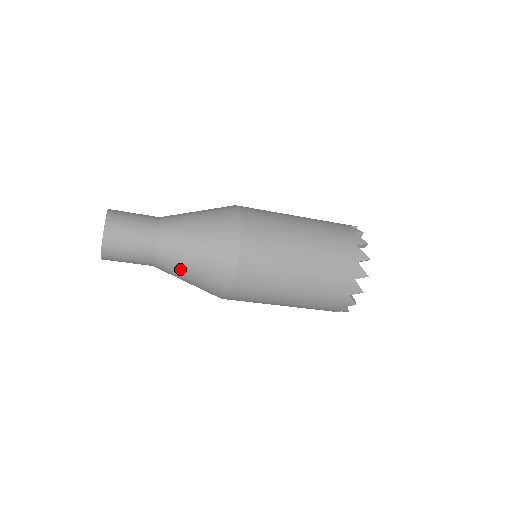
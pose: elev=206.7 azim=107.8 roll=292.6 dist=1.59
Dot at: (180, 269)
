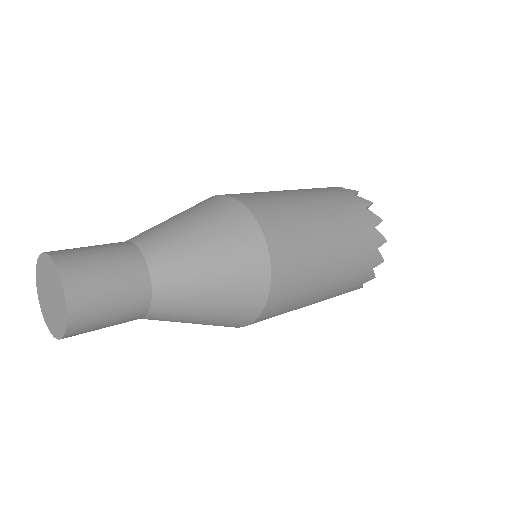
Dot at: occluded
